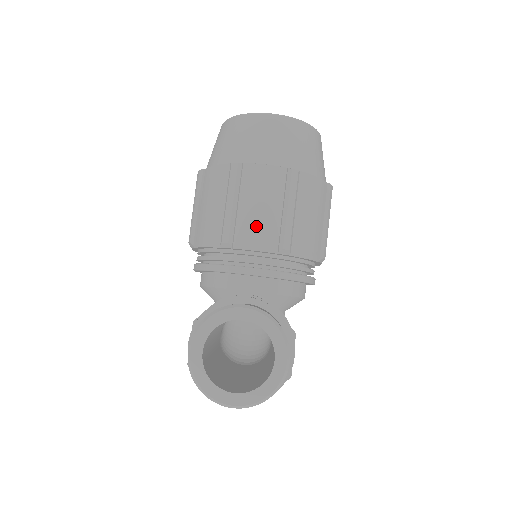
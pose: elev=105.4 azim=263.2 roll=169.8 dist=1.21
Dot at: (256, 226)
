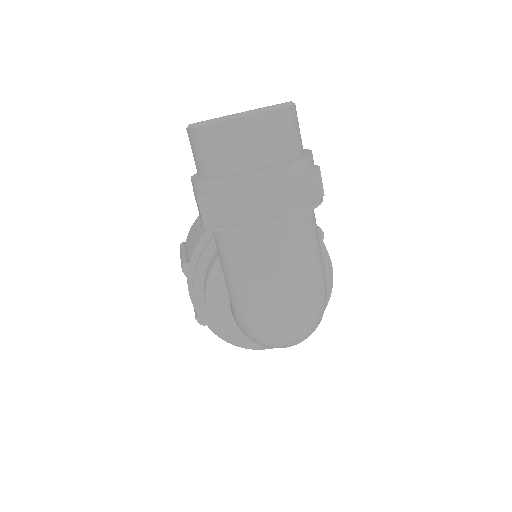
Dot at: occluded
